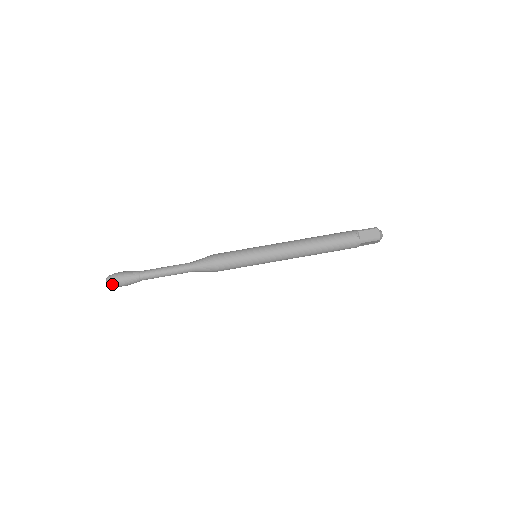
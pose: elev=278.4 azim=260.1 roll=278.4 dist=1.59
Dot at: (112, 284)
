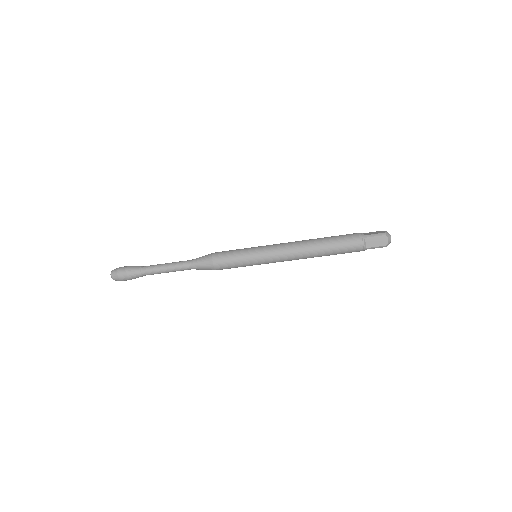
Dot at: (117, 280)
